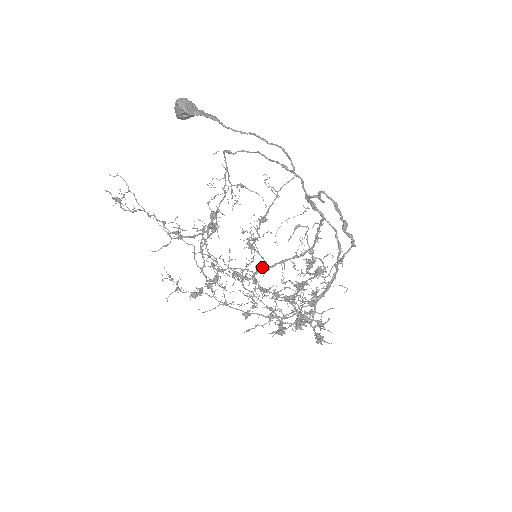
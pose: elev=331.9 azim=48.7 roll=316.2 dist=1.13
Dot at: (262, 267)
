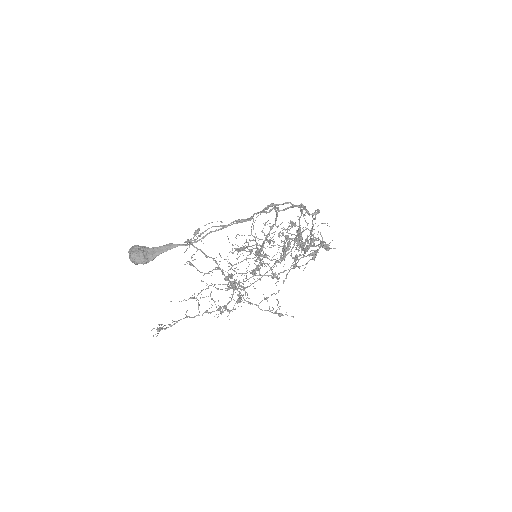
Dot at: occluded
